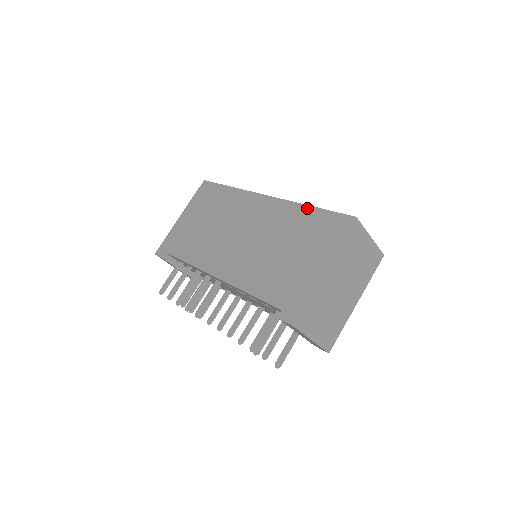
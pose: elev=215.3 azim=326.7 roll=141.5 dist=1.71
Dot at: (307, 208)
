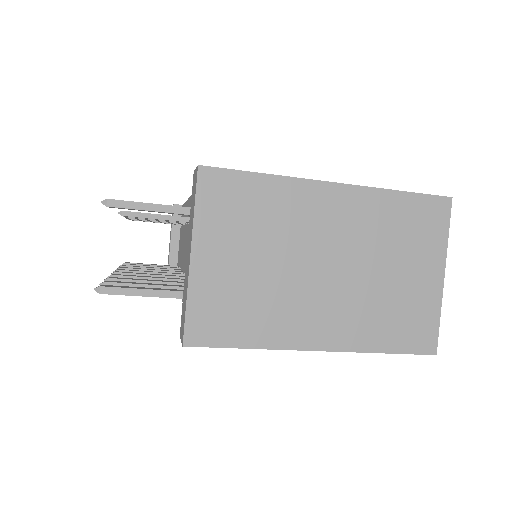
Dot at: occluded
